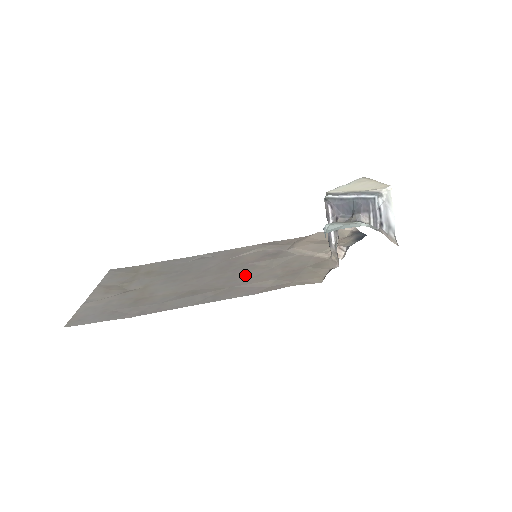
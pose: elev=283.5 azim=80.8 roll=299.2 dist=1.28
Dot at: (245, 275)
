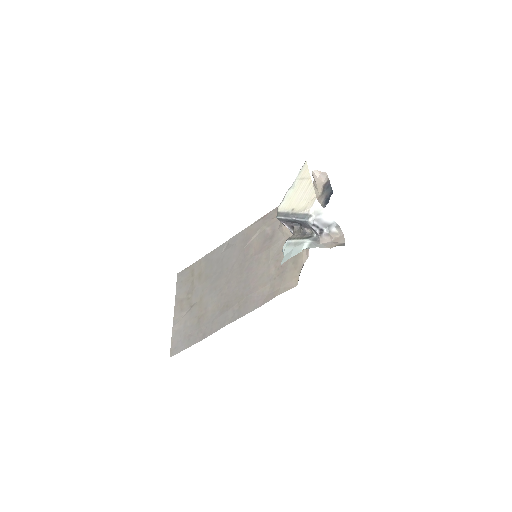
Dot at: (254, 277)
